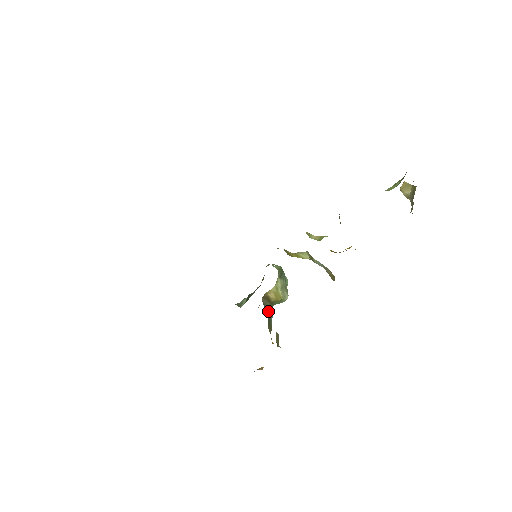
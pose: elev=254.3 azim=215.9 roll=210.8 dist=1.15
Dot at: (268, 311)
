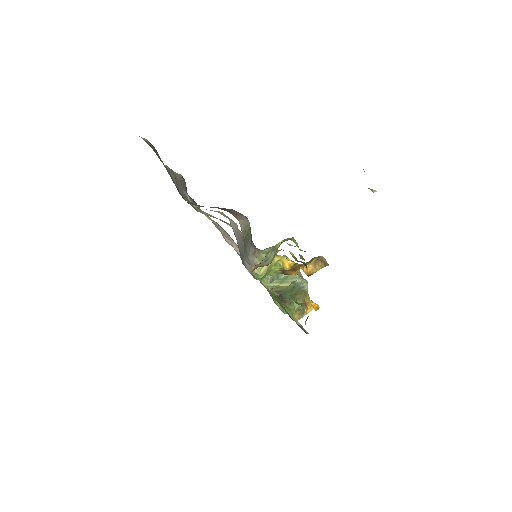
Dot at: (287, 290)
